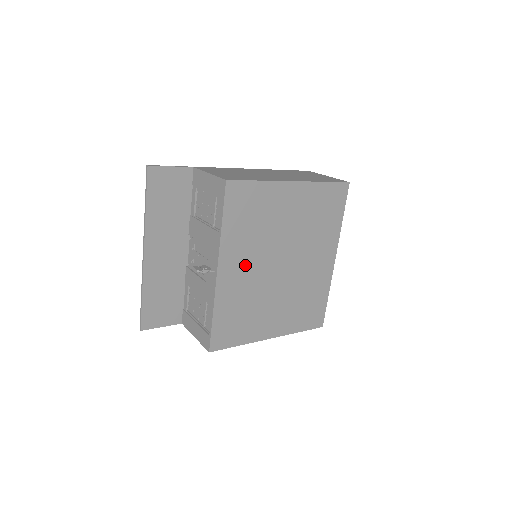
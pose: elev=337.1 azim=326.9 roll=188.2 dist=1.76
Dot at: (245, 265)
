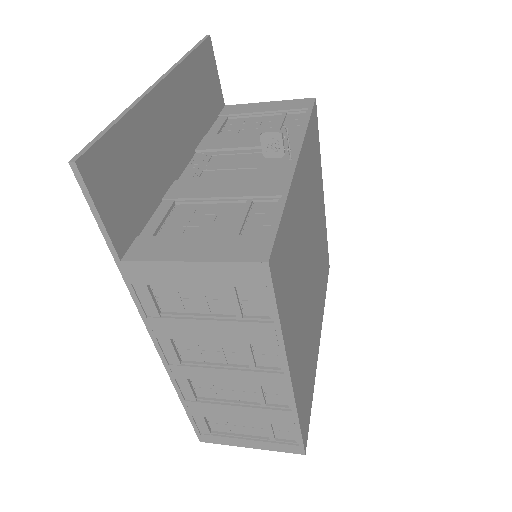
Dot at: (304, 202)
